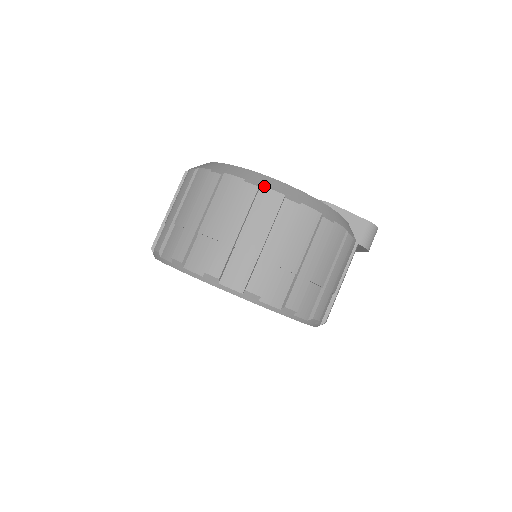
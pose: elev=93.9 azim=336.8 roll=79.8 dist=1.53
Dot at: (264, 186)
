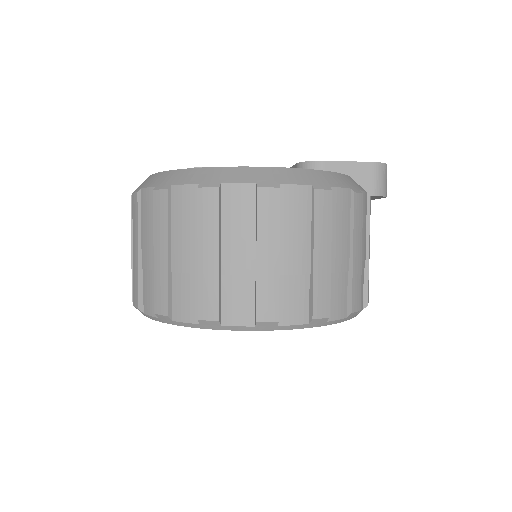
Dot at: (225, 183)
